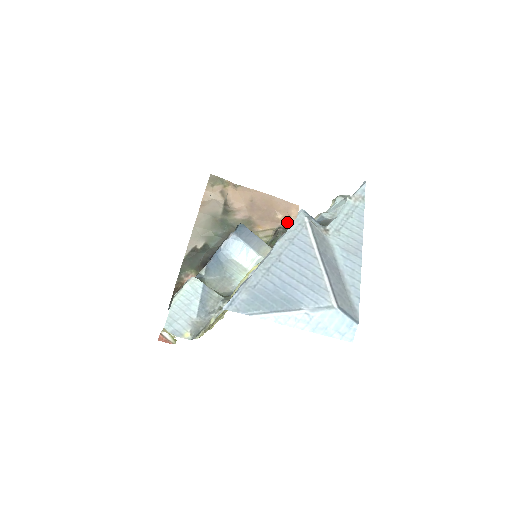
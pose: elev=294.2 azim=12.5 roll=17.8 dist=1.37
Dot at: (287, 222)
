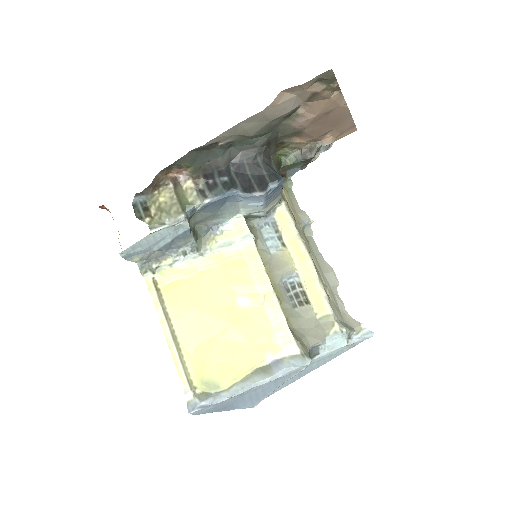
Dot at: (327, 145)
